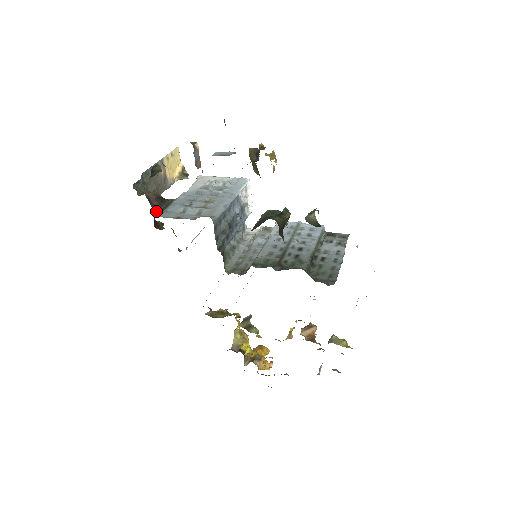
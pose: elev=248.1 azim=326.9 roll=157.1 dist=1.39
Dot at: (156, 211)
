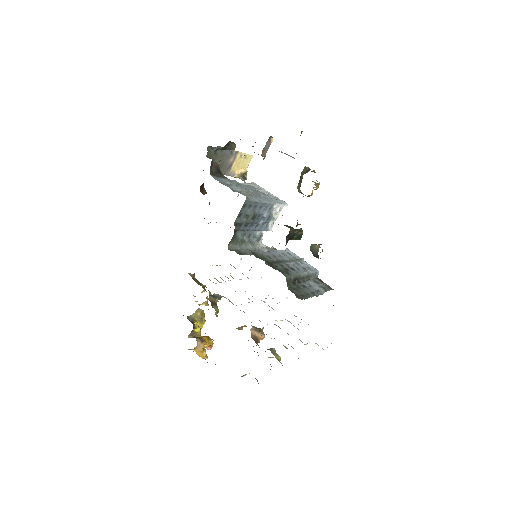
Dot at: (211, 172)
